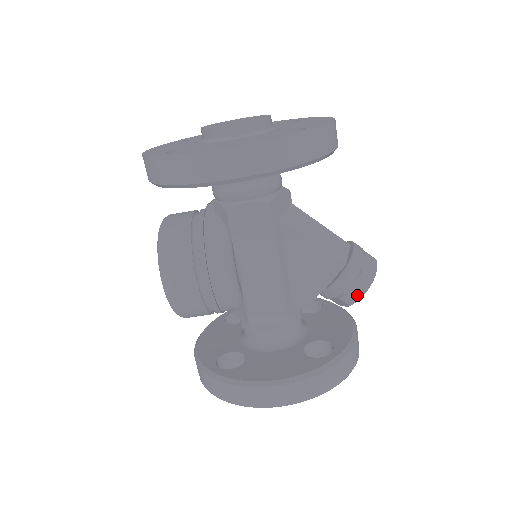
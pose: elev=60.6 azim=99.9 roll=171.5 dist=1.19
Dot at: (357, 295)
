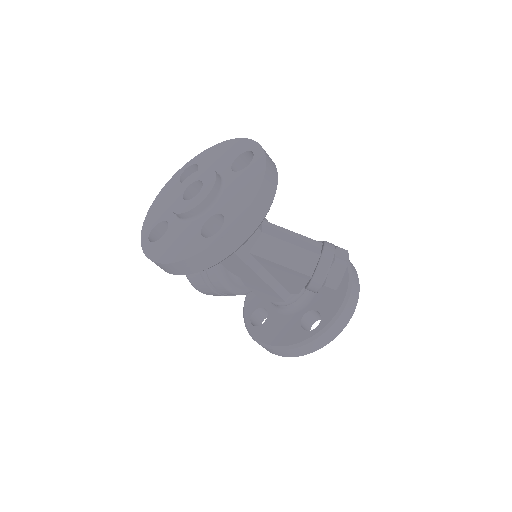
Dot at: (328, 294)
